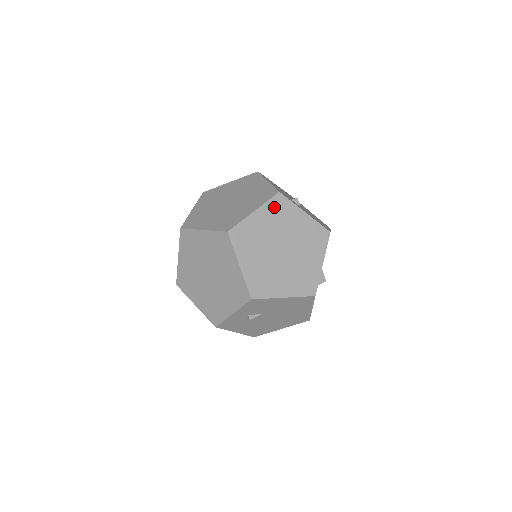
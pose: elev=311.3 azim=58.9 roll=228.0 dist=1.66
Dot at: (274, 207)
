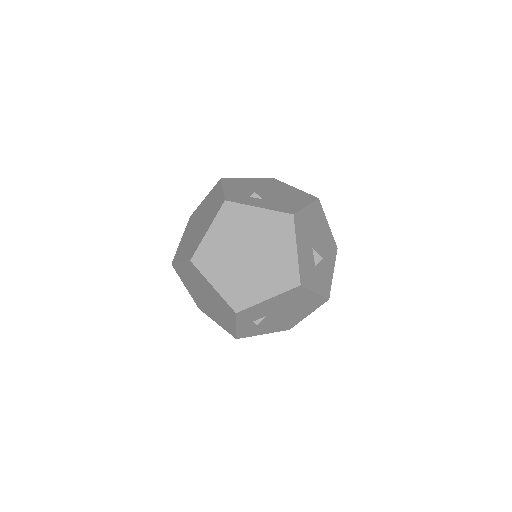
Dot at: (225, 217)
